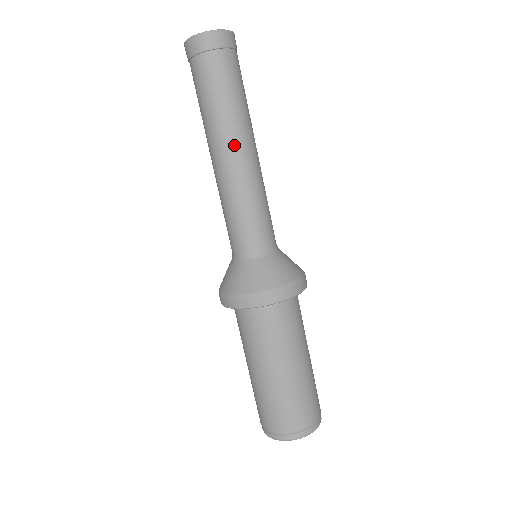
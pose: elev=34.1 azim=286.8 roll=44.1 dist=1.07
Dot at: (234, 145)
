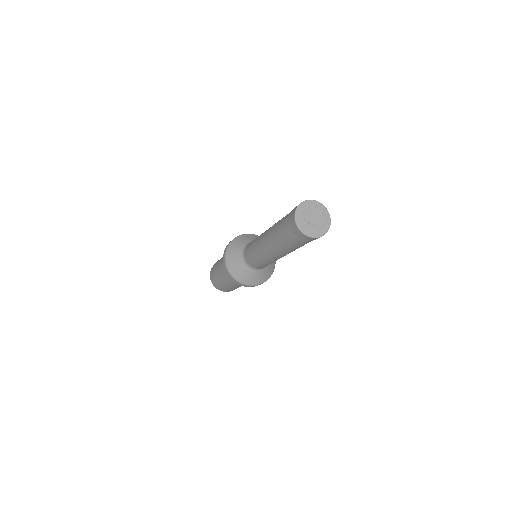
Dot at: occluded
